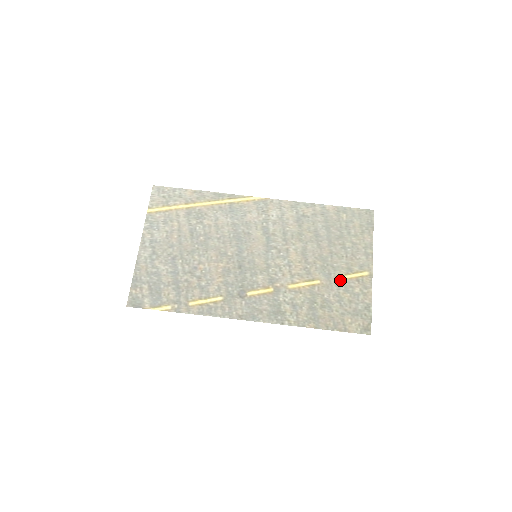
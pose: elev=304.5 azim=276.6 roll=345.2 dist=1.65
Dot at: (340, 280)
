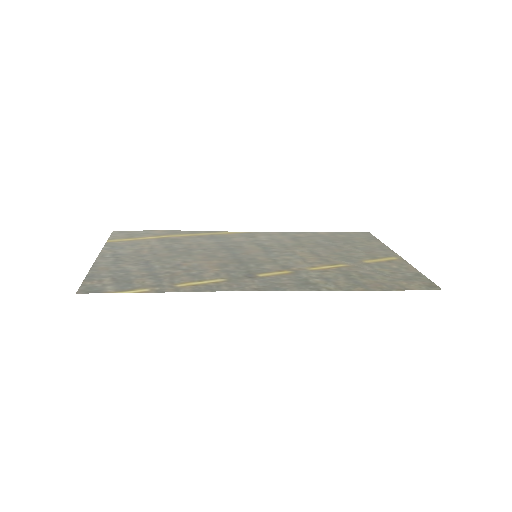
Dot at: (369, 262)
